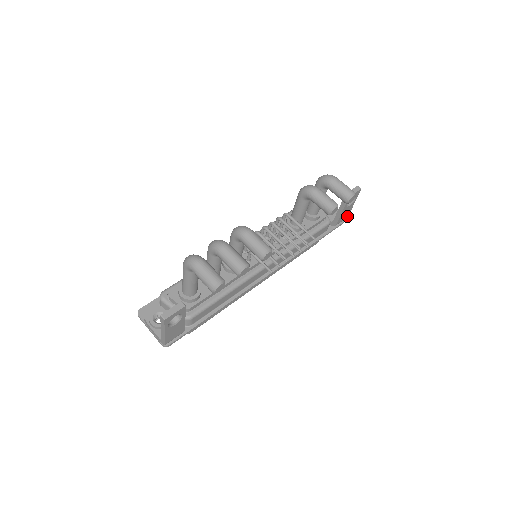
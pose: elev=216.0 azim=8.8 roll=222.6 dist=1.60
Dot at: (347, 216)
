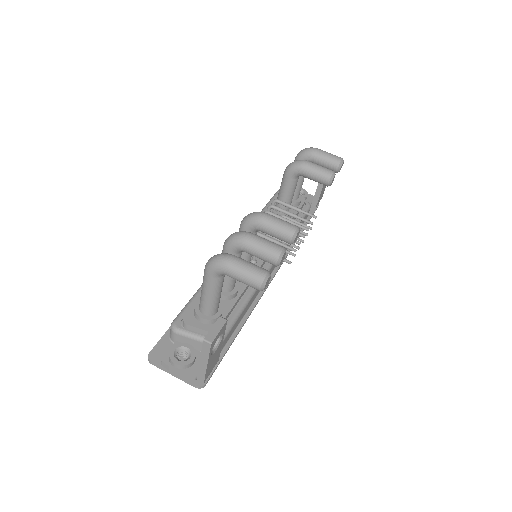
Dot at: (321, 197)
